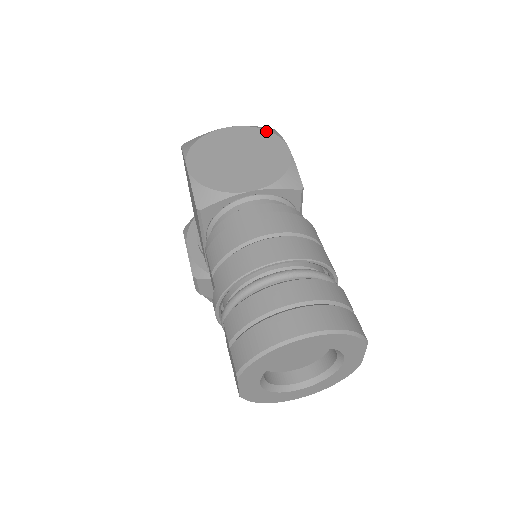
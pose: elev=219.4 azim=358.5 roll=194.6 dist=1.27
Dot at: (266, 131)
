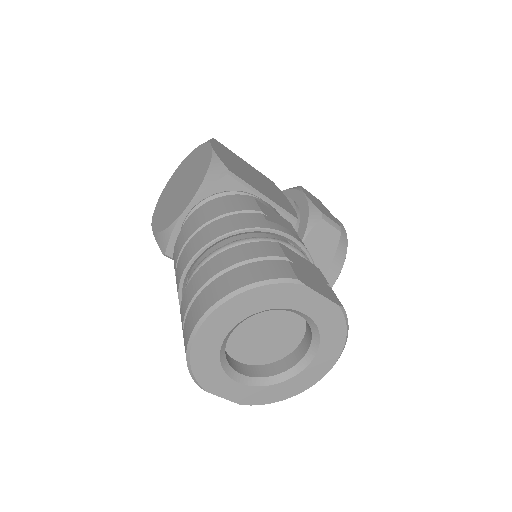
Dot at: (198, 147)
